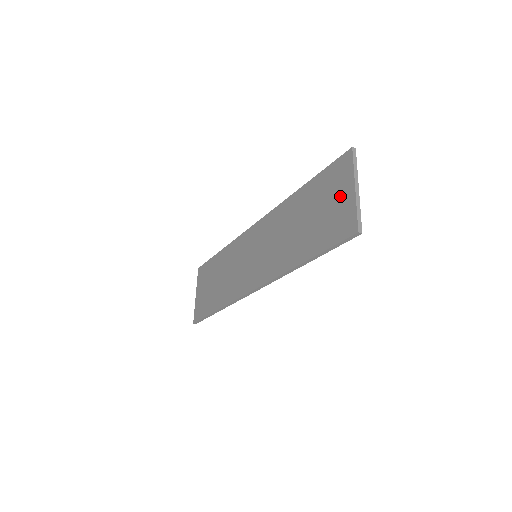
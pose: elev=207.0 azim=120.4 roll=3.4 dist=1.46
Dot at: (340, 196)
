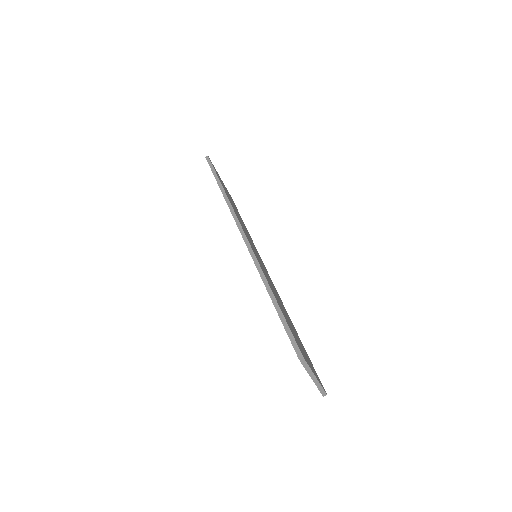
Dot at: occluded
